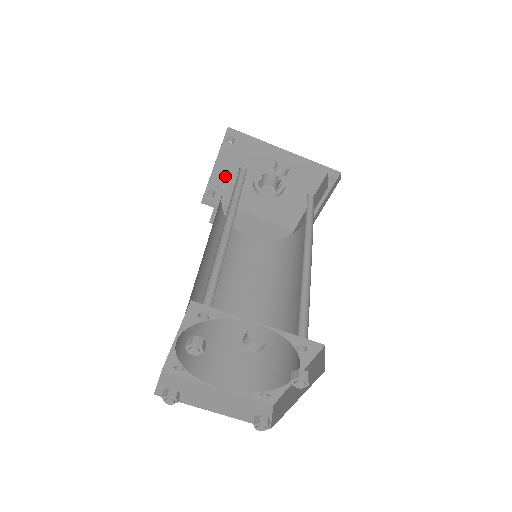
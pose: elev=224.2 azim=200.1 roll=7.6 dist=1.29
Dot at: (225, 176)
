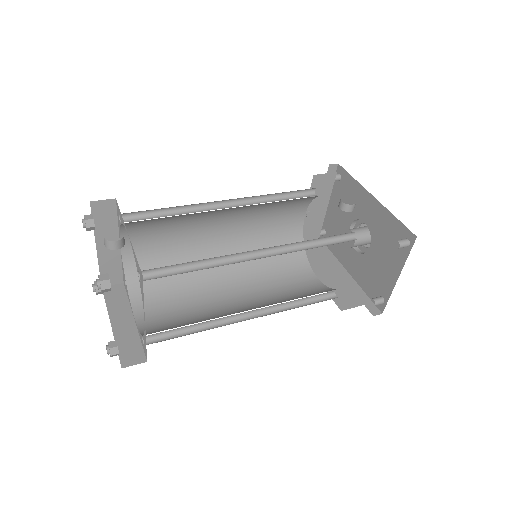
Dot at: (333, 217)
